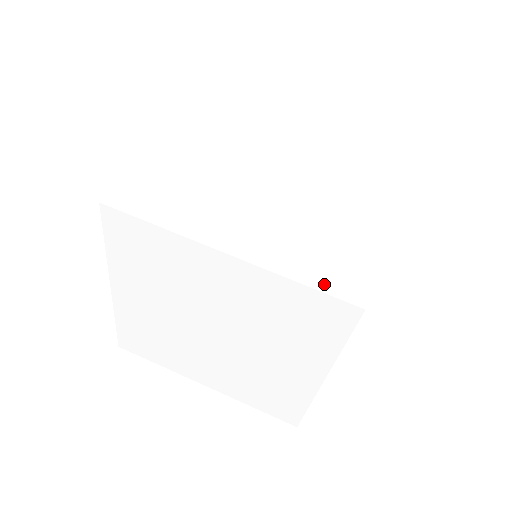
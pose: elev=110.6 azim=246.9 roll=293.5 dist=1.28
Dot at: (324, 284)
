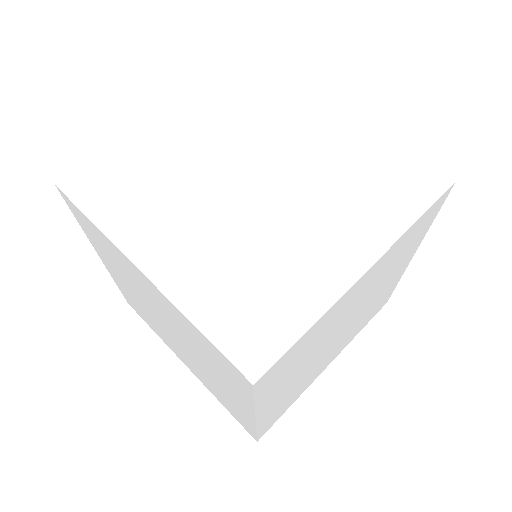
Dot at: (224, 338)
